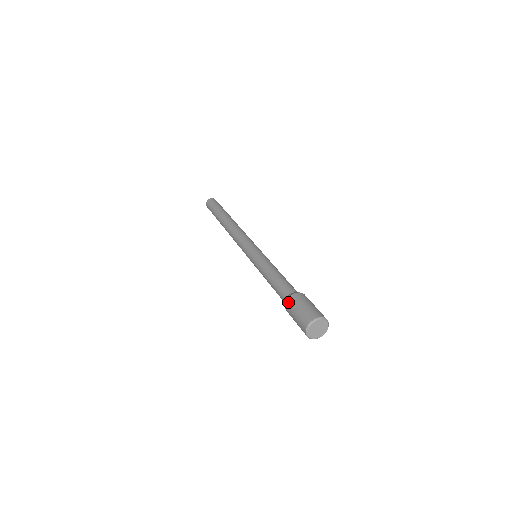
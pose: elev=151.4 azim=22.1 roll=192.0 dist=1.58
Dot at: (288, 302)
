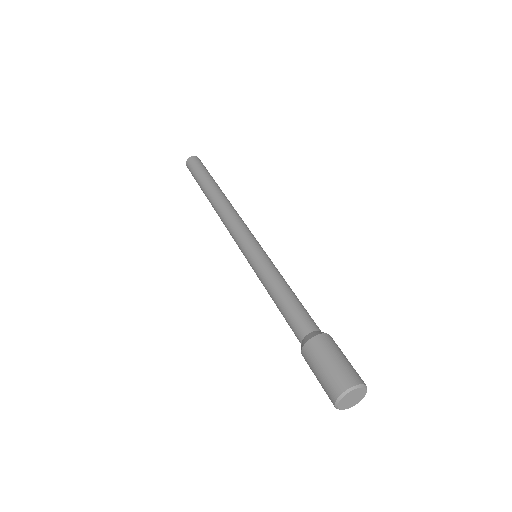
Dot at: (304, 353)
